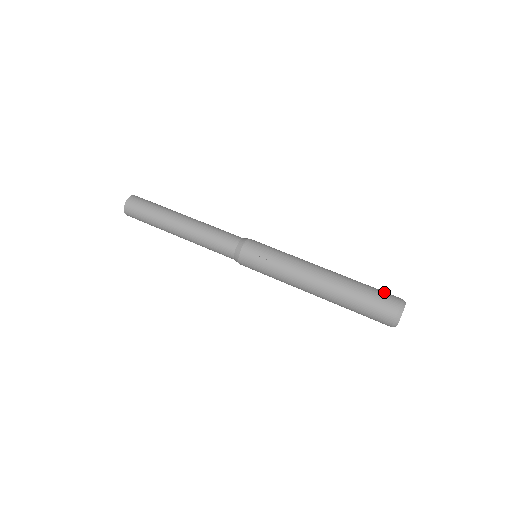
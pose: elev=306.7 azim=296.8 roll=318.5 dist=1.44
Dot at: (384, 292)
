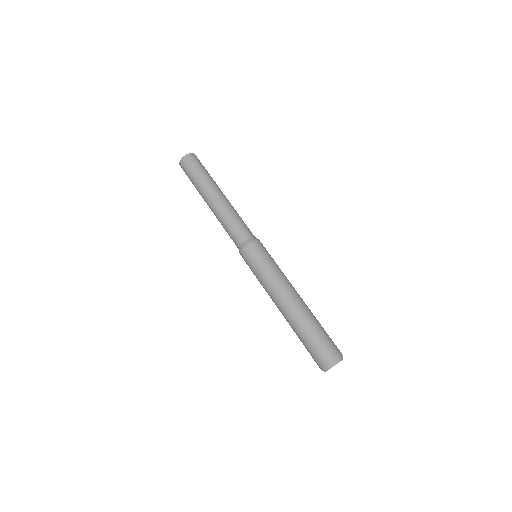
Dot at: (326, 345)
